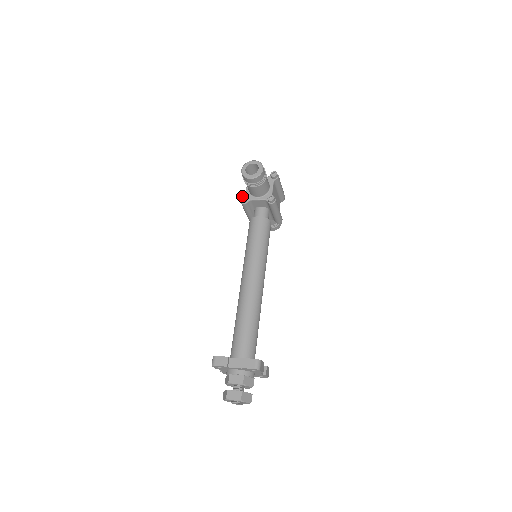
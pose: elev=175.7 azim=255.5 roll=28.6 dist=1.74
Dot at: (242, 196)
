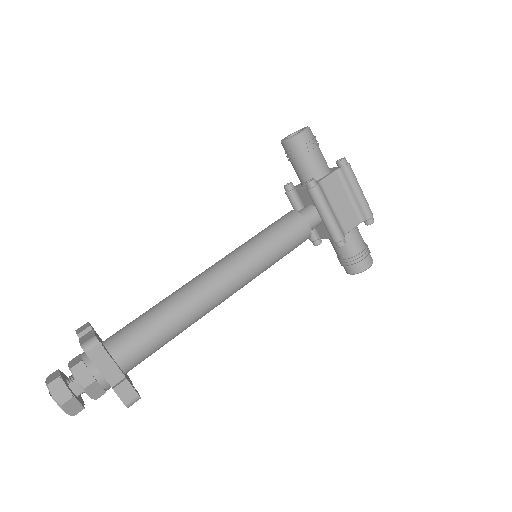
Dot at: occluded
